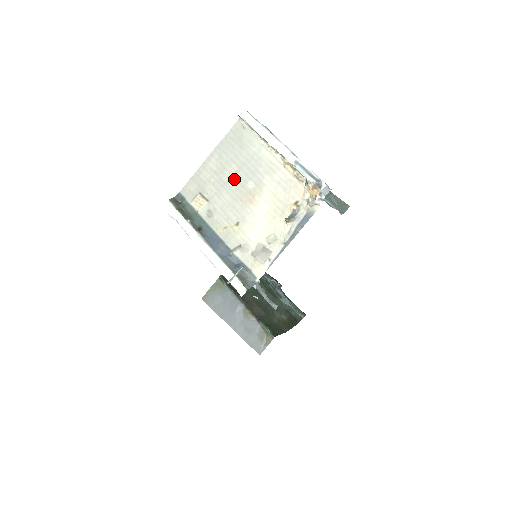
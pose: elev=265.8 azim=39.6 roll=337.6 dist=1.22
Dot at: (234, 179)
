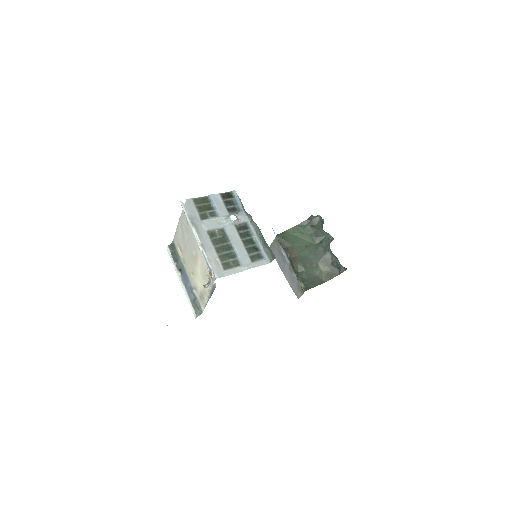
Dot at: (188, 244)
